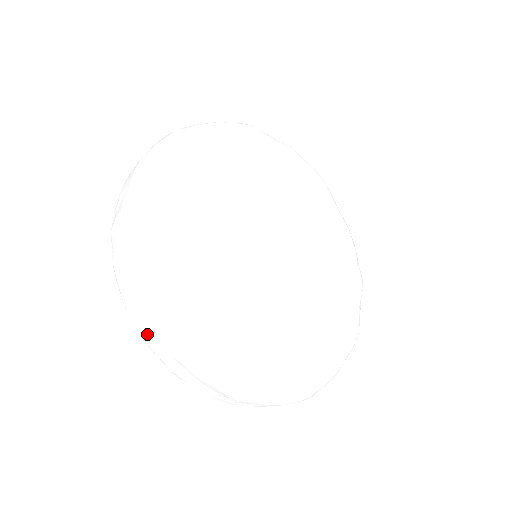
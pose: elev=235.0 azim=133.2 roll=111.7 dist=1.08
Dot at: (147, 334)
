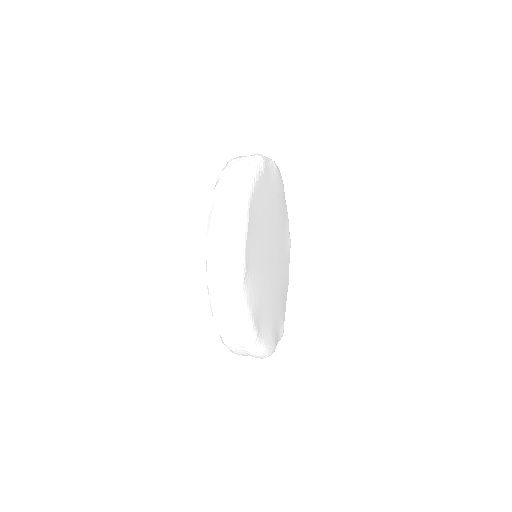
Dot at: (233, 345)
